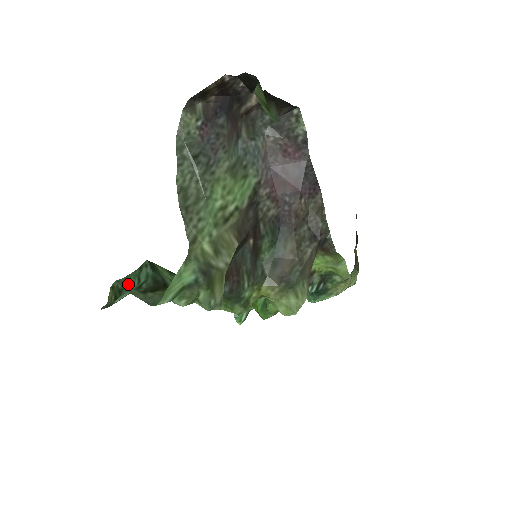
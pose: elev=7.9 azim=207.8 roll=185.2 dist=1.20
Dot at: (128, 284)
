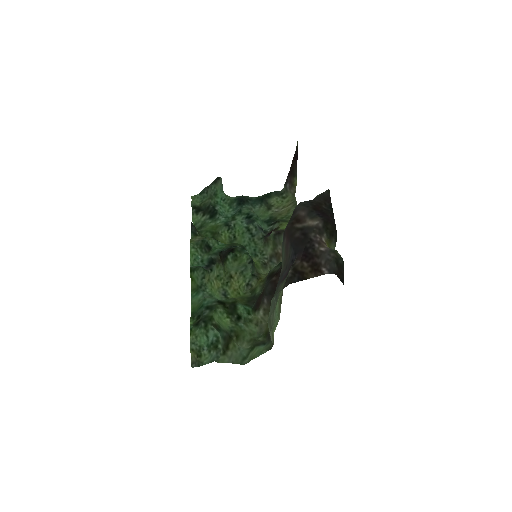
Dot at: (201, 343)
